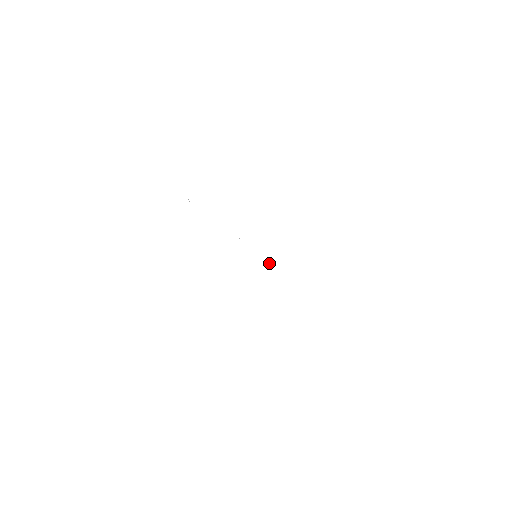
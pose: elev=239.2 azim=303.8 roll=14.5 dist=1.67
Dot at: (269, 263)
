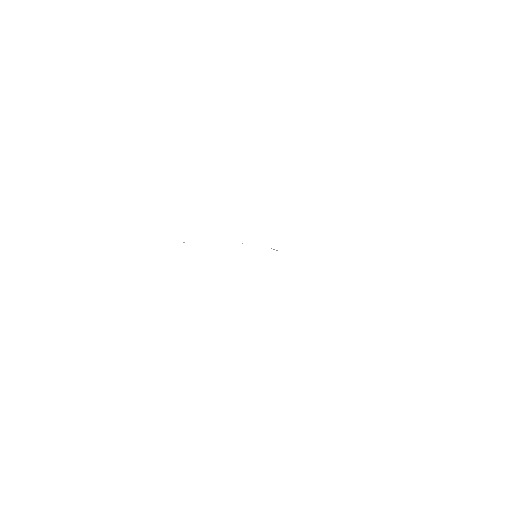
Dot at: occluded
